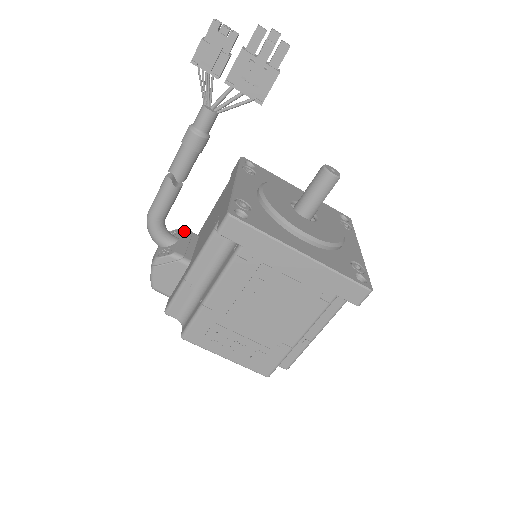
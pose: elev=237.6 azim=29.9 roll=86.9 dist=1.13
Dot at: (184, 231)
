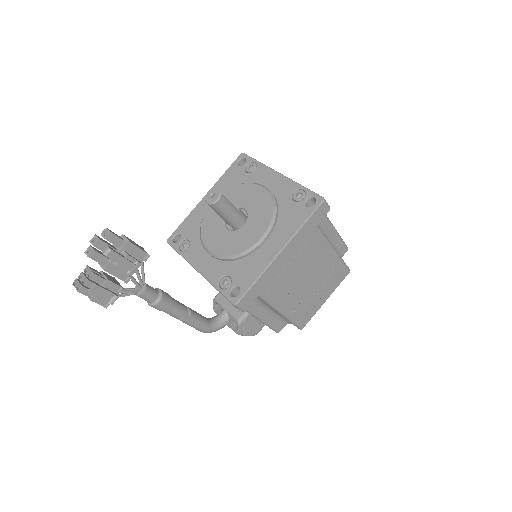
Dot at: (218, 301)
